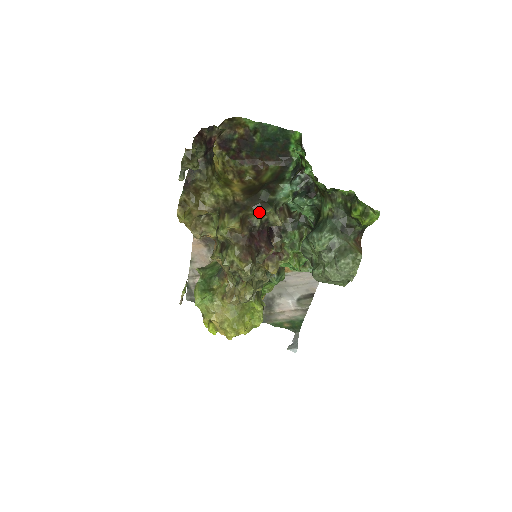
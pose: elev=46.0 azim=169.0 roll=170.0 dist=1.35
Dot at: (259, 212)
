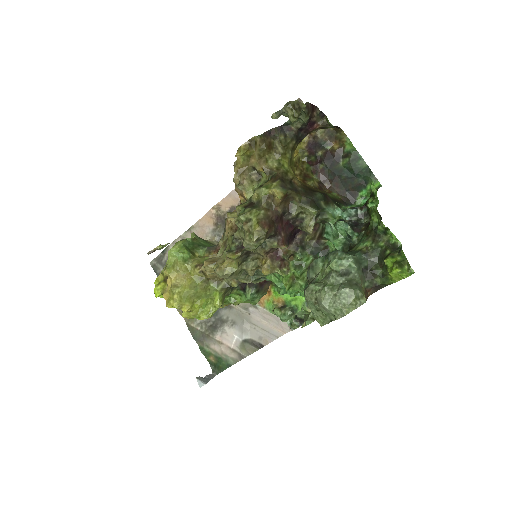
Dot at: (304, 204)
